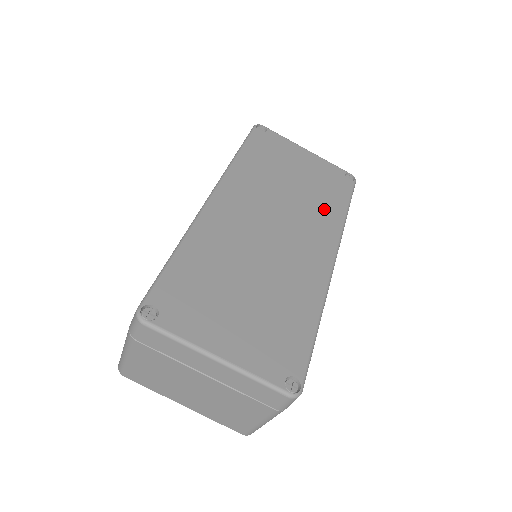
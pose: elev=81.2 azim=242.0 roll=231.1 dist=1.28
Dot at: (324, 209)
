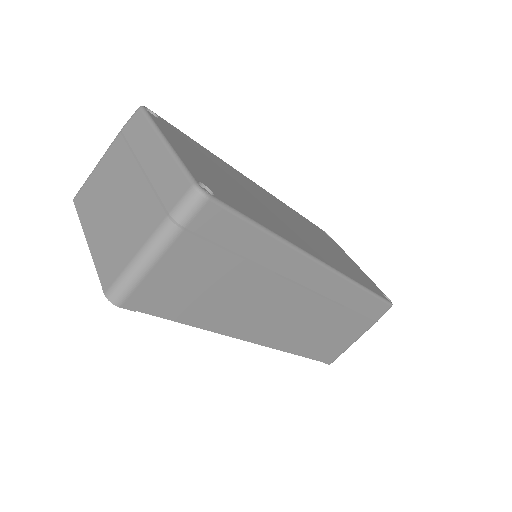
Dot at: (344, 266)
